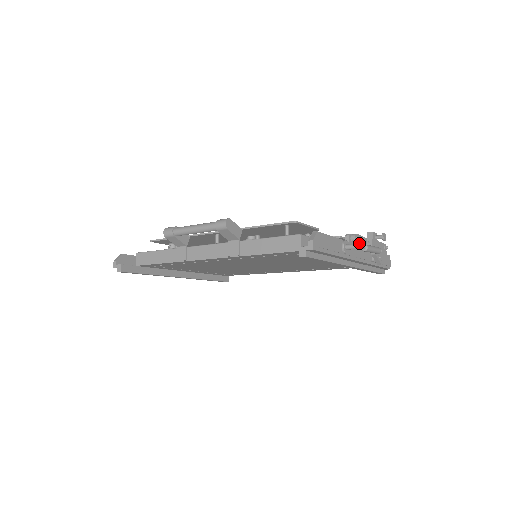
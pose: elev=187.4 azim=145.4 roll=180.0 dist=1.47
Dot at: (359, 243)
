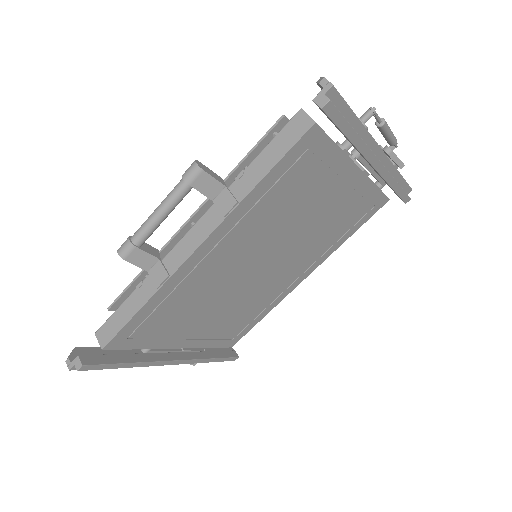
Dot at: (364, 161)
